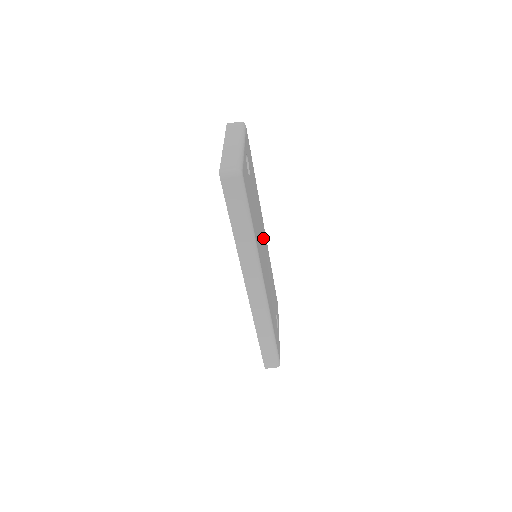
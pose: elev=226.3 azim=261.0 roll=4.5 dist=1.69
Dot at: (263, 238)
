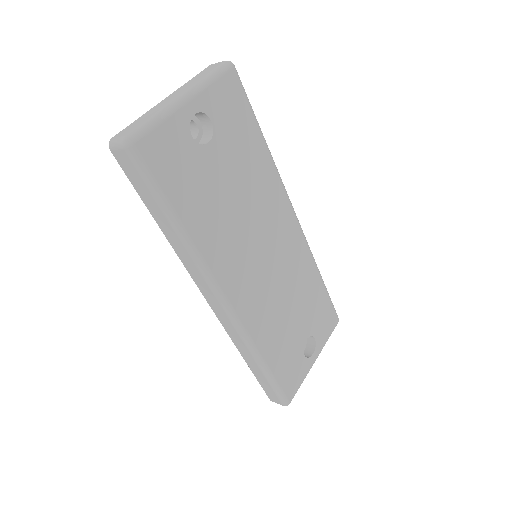
Dot at: (273, 233)
